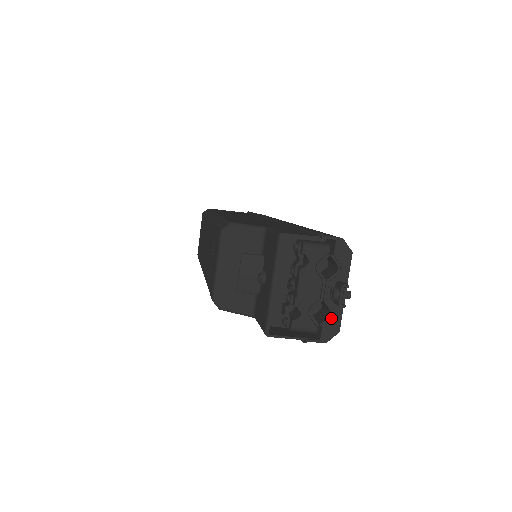
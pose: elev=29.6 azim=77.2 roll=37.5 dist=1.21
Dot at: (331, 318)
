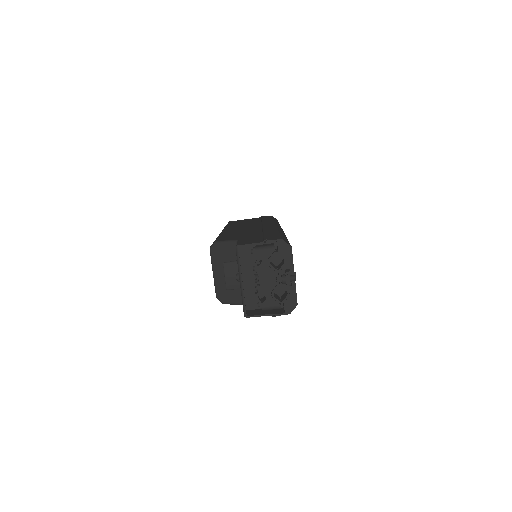
Dot at: (289, 296)
